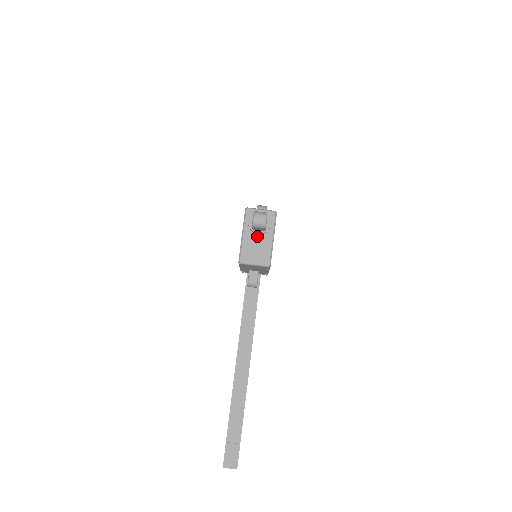
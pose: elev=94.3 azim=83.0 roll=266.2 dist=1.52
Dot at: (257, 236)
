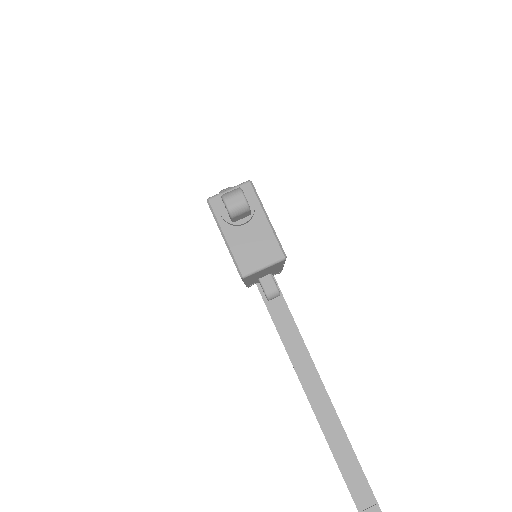
Dot at: (244, 228)
